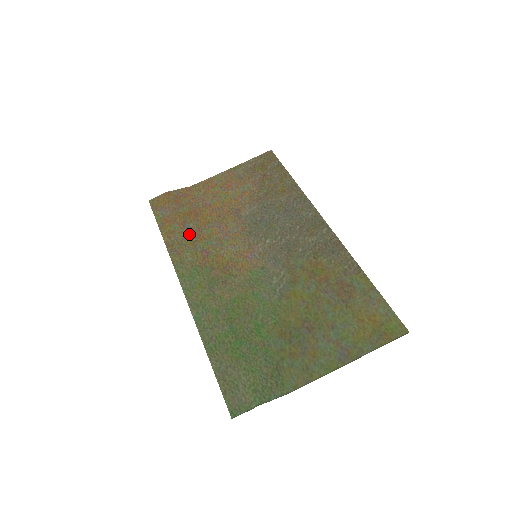
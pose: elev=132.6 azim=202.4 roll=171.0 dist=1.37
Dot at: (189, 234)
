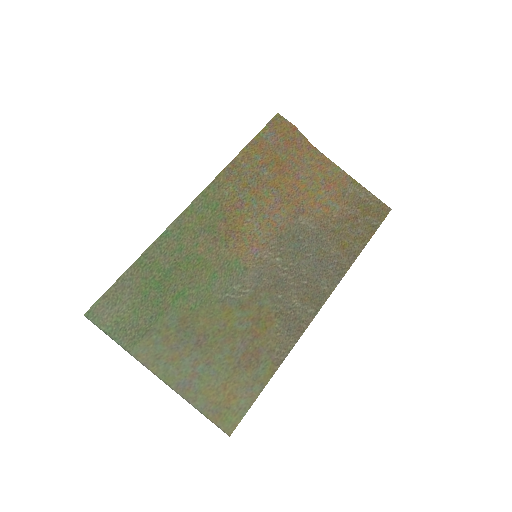
Dot at: (254, 177)
